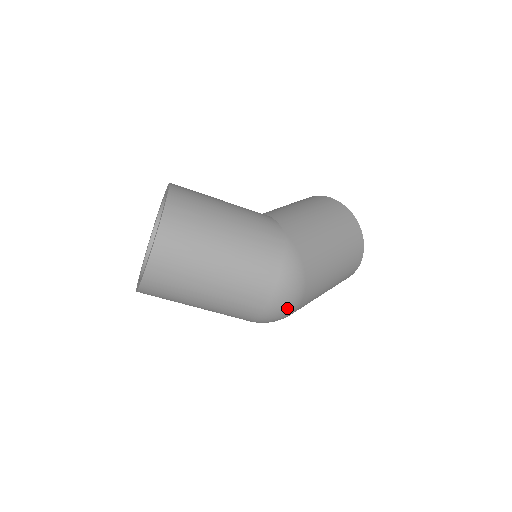
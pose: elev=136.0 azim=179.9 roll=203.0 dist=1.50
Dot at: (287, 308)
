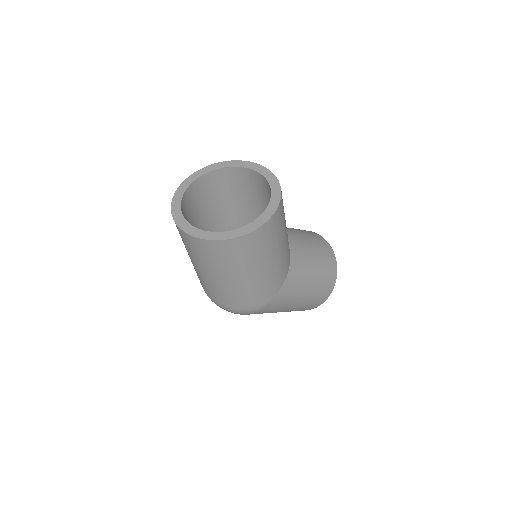
Dot at: occluded
